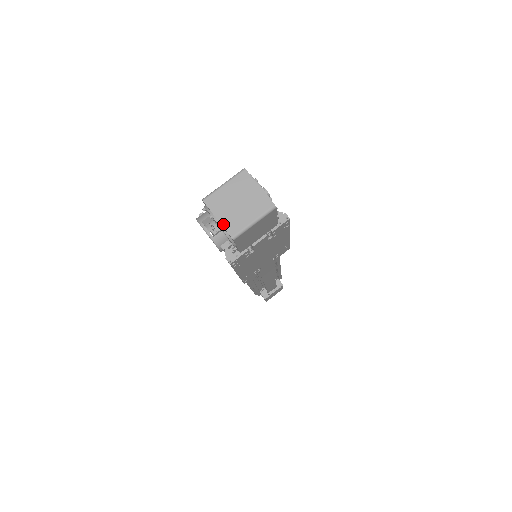
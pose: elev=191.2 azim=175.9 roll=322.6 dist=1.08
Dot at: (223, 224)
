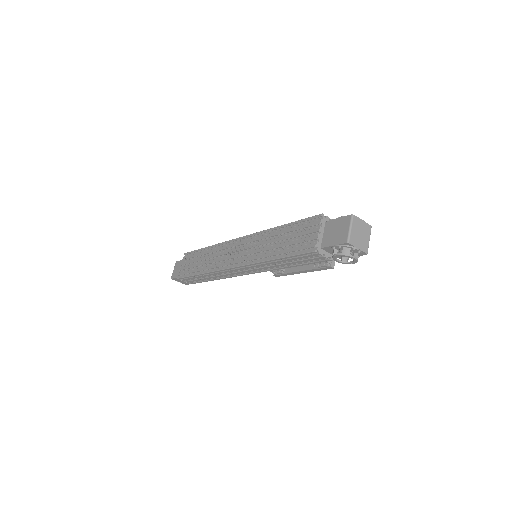
Dot at: (361, 250)
